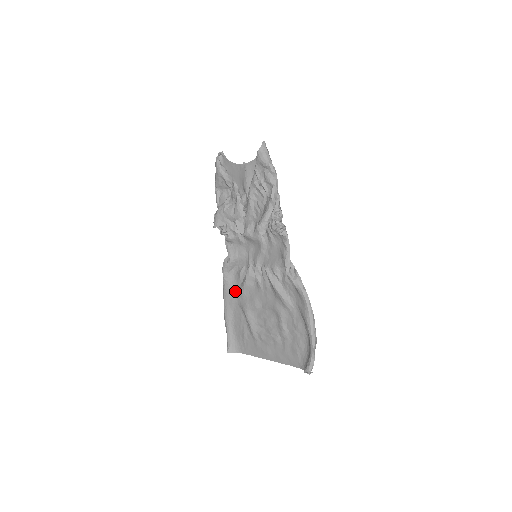
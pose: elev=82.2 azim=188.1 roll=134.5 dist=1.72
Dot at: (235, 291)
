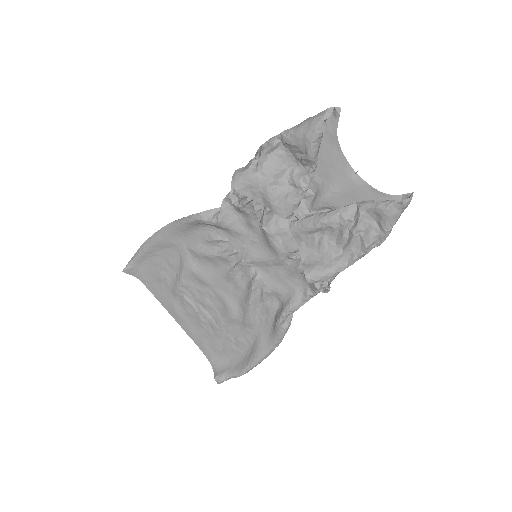
Dot at: (188, 240)
